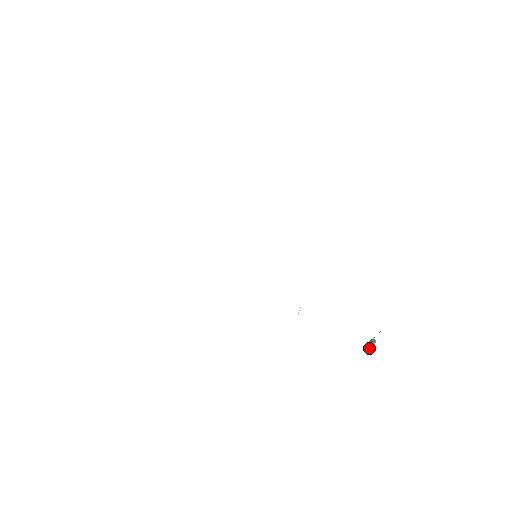
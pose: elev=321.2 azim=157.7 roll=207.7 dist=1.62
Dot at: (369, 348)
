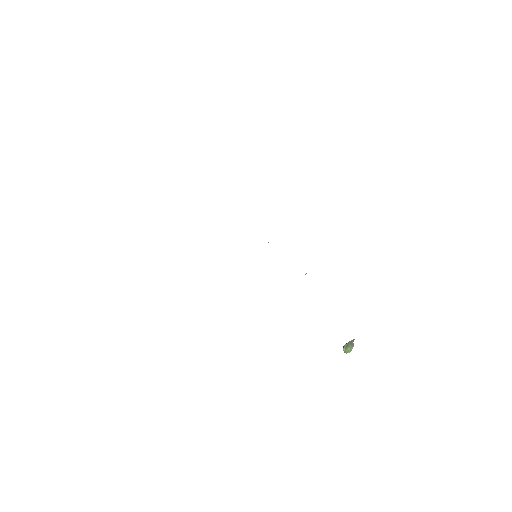
Dot at: (346, 352)
